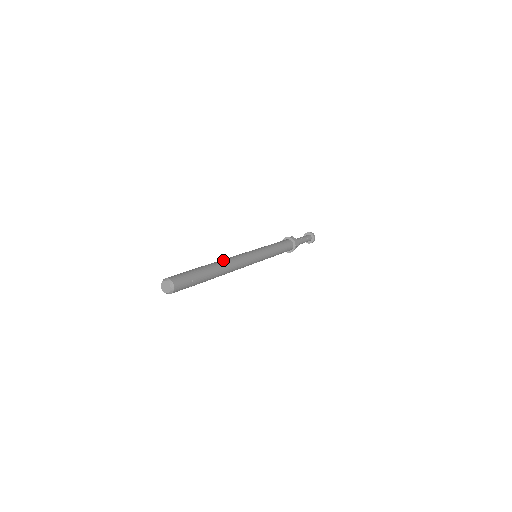
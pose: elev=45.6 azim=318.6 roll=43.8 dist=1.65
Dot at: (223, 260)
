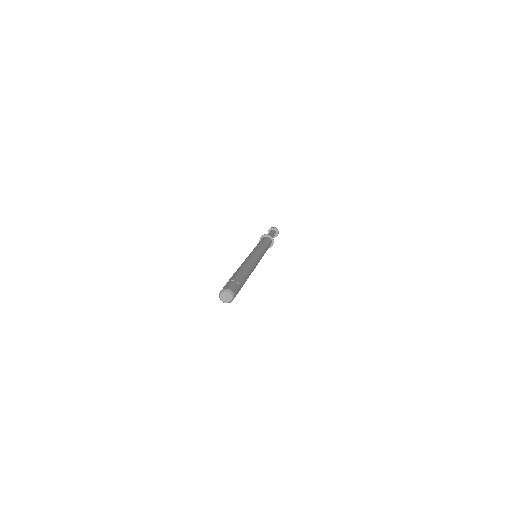
Dot at: (249, 265)
